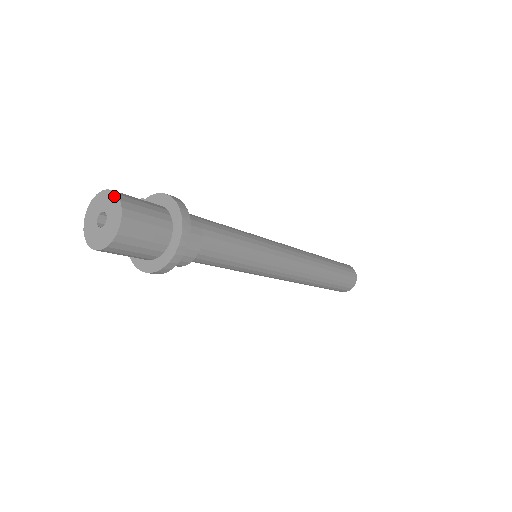
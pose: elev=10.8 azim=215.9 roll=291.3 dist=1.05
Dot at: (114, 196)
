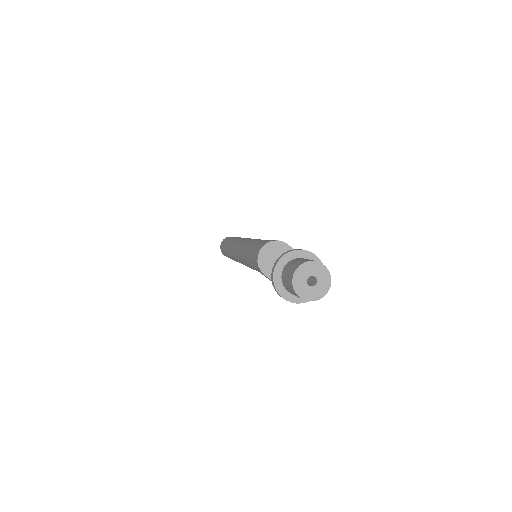
Dot at: (326, 270)
